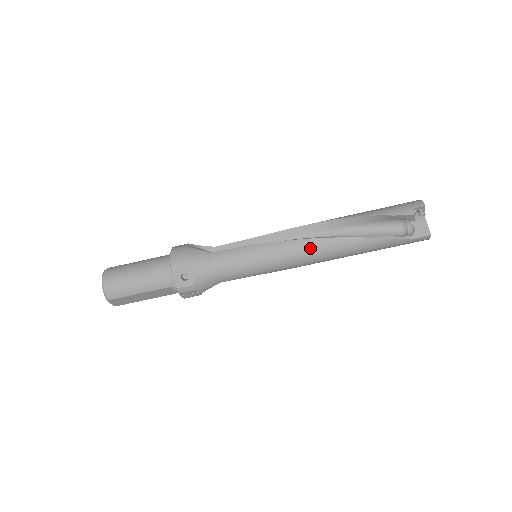
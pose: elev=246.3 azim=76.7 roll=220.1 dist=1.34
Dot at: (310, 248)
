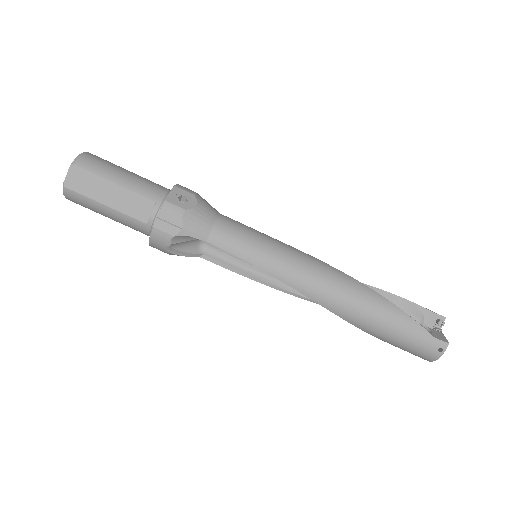
Dot at: (326, 269)
